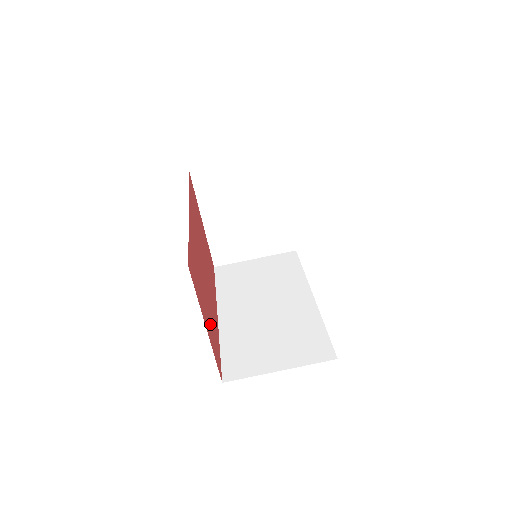
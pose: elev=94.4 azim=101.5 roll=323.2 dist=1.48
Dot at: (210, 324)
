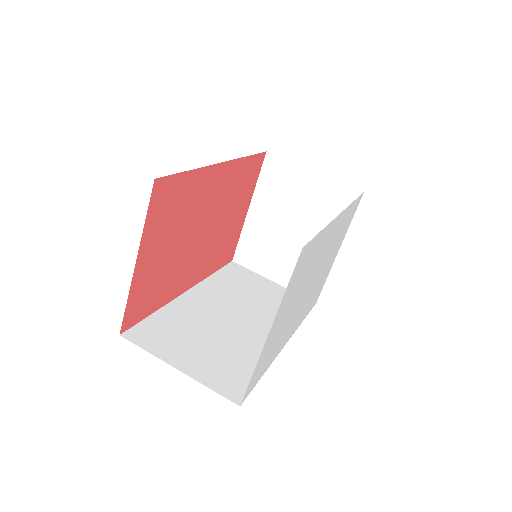
Dot at: (154, 272)
